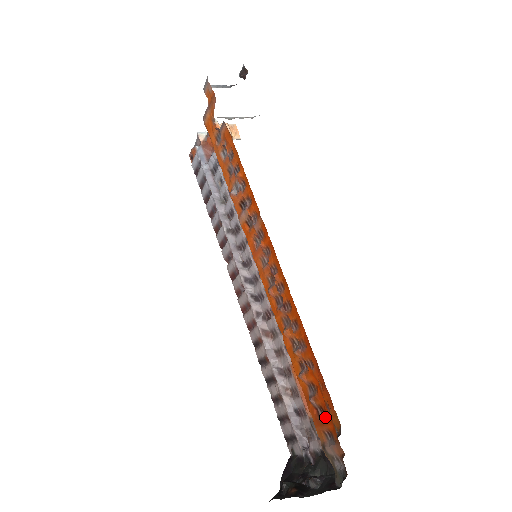
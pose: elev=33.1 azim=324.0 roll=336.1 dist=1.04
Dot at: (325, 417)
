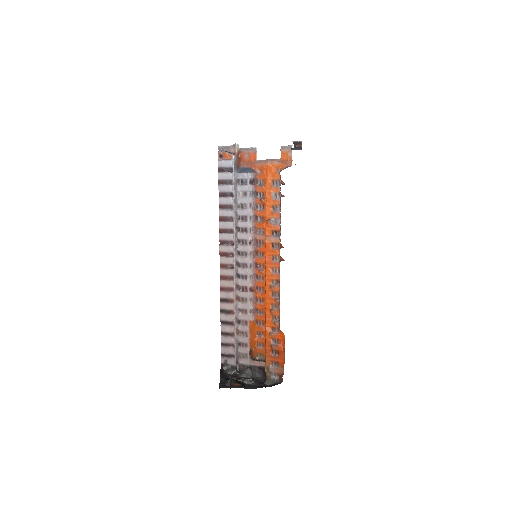
Dot at: (279, 356)
